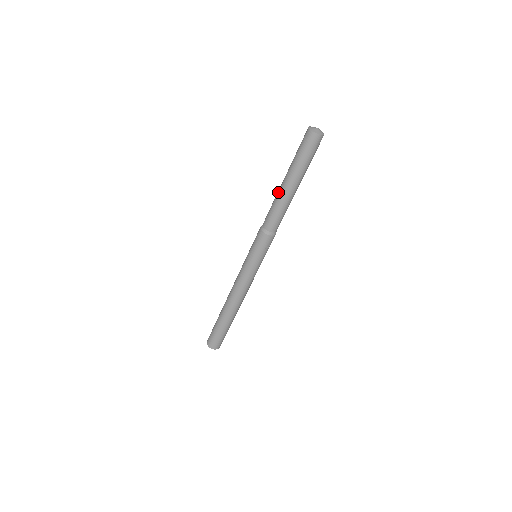
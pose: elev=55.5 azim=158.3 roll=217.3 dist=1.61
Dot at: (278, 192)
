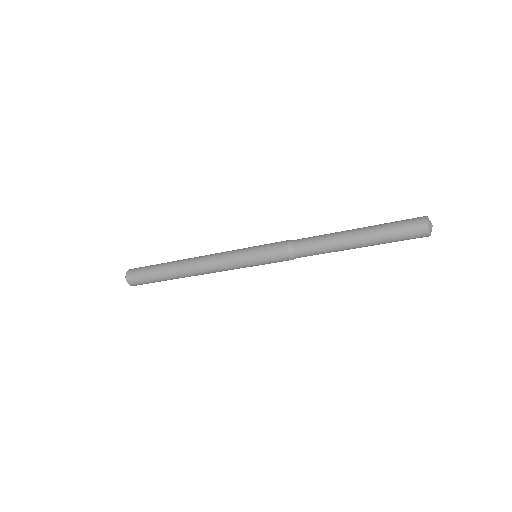
Dot at: (341, 247)
